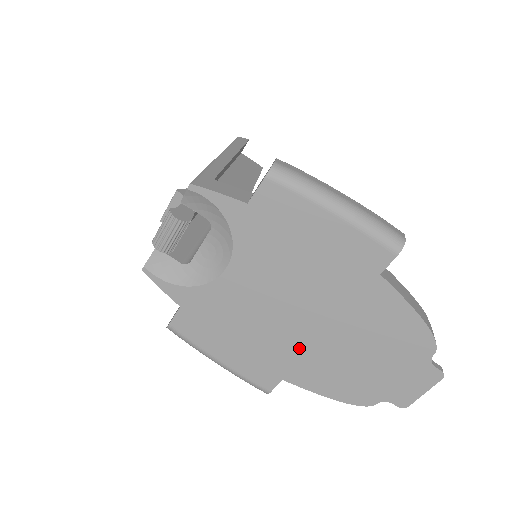
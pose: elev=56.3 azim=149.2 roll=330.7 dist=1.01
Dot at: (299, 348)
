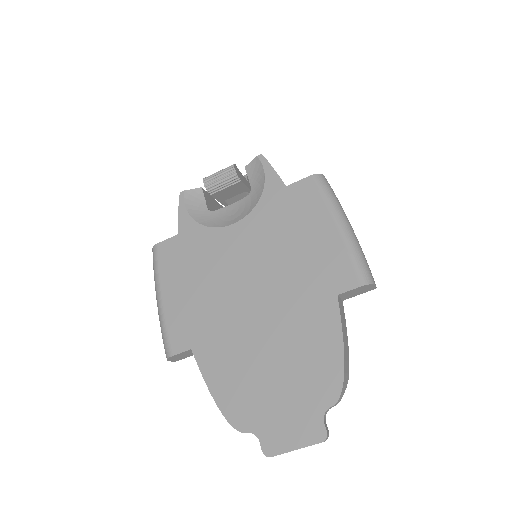
Dot at: (229, 325)
